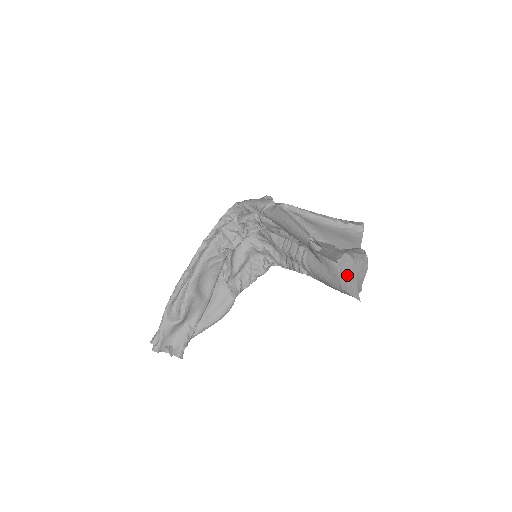
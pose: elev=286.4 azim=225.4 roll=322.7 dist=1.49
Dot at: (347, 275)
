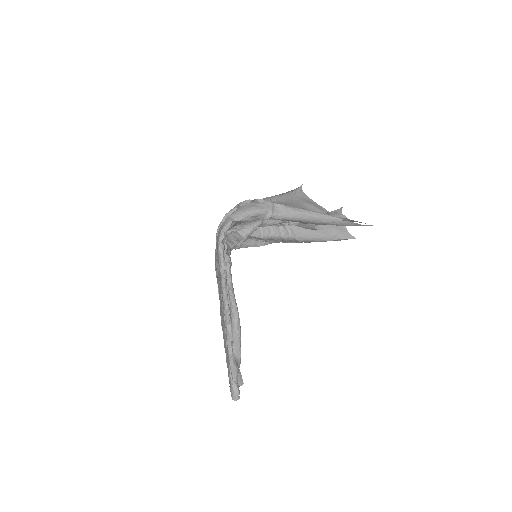
Dot at: (338, 228)
